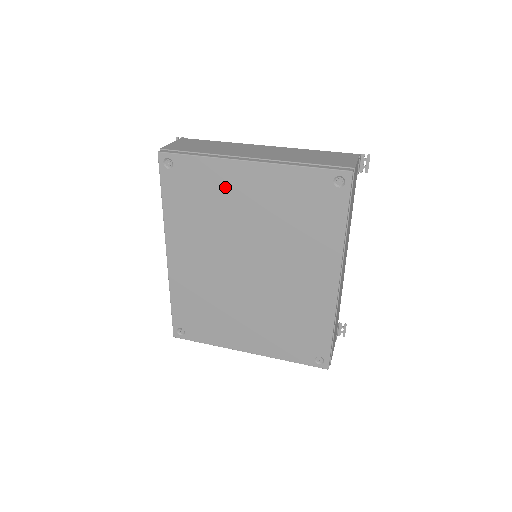
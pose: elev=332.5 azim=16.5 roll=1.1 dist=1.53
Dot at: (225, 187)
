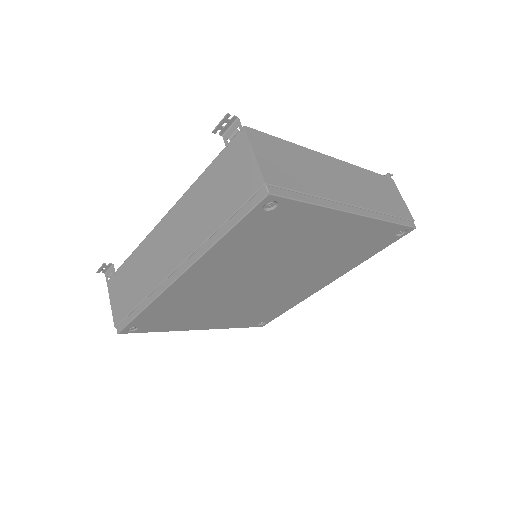
Dot at: (311, 230)
